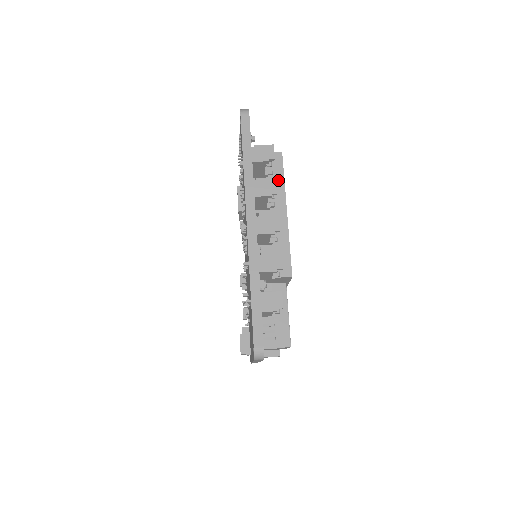
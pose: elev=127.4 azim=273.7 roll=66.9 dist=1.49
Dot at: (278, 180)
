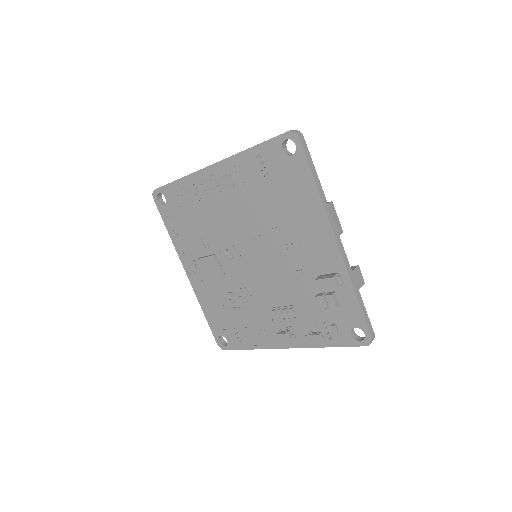
Dot at: occluded
